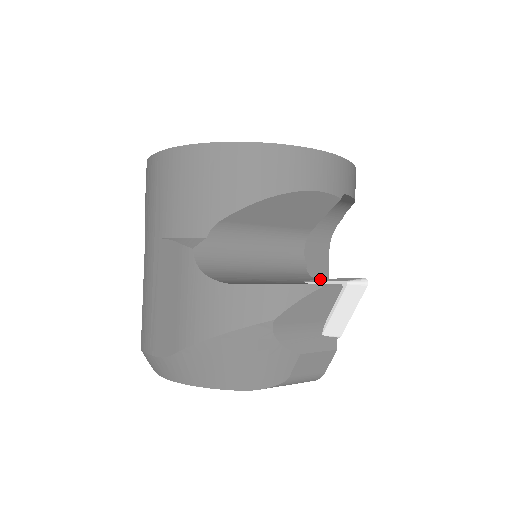
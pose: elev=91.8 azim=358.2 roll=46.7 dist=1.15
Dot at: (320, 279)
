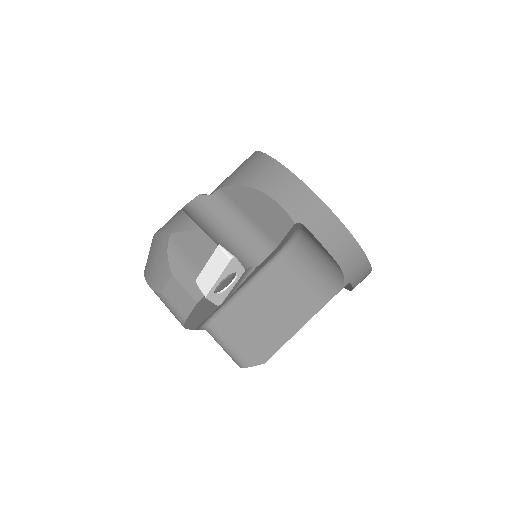
Dot at: occluded
